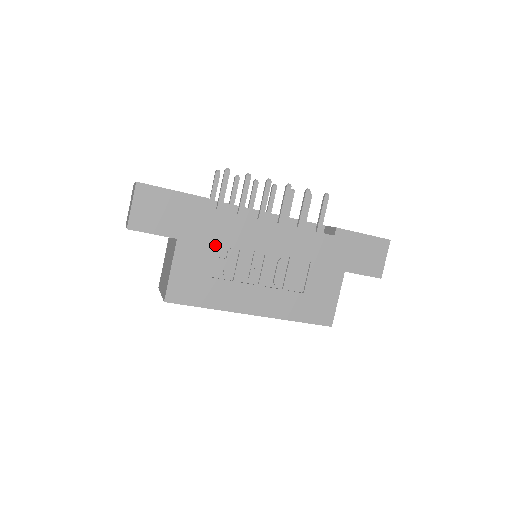
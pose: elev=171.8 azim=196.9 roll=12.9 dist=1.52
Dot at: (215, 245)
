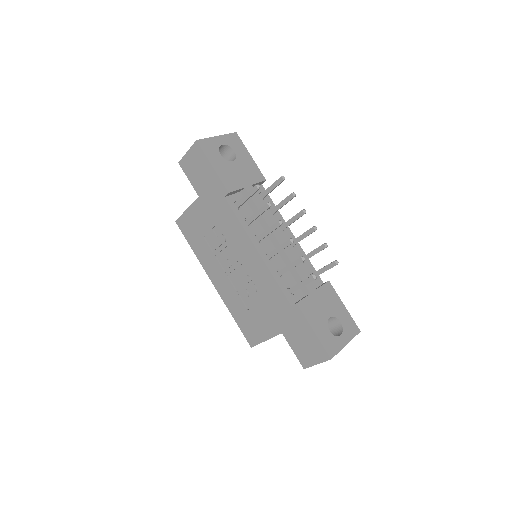
Dot at: (216, 223)
